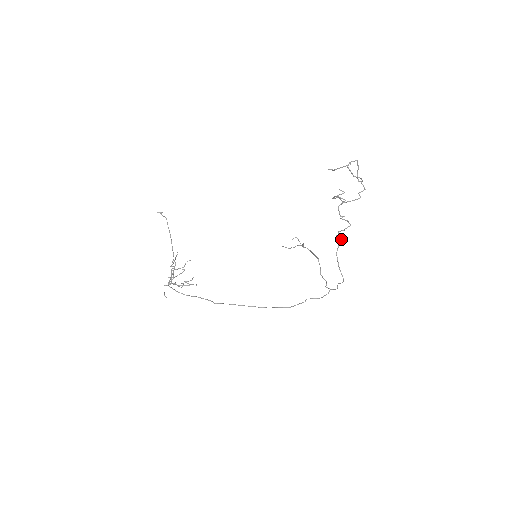
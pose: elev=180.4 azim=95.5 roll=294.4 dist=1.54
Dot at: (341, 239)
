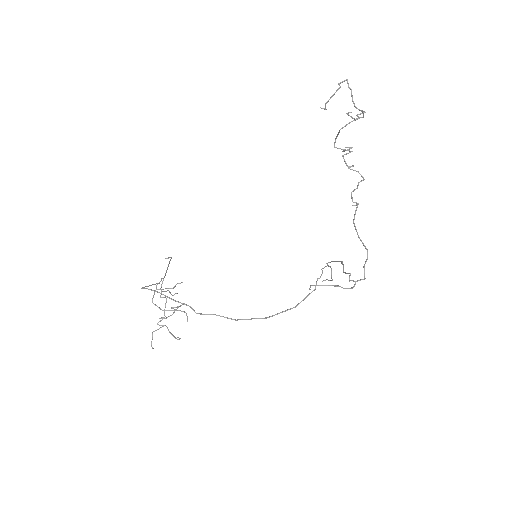
Dot at: (357, 203)
